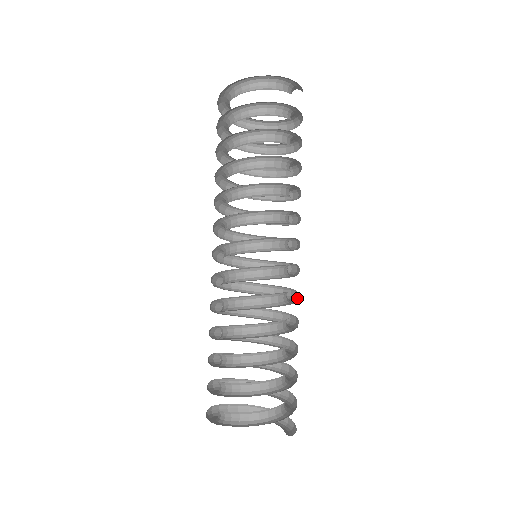
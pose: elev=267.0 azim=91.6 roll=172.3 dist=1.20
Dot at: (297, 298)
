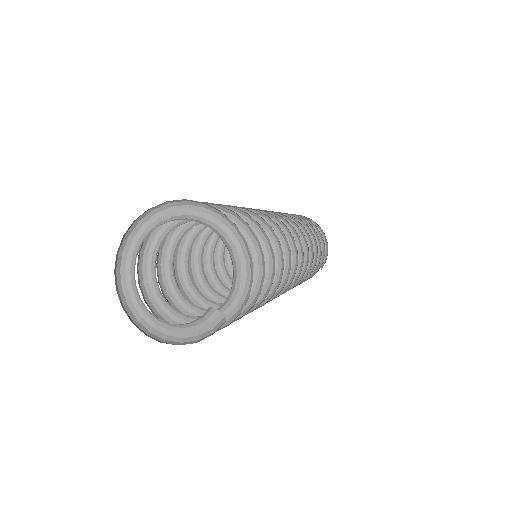
Dot at: (276, 294)
